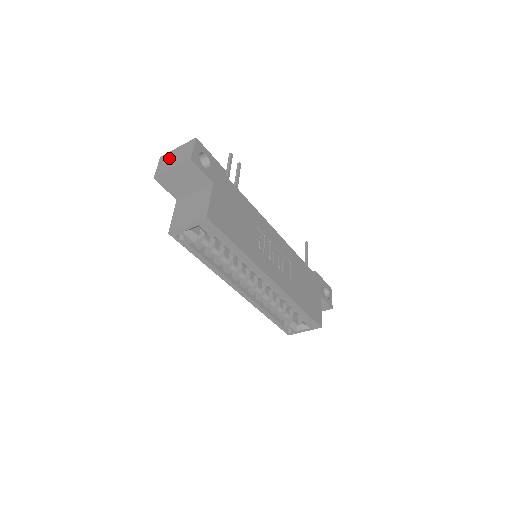
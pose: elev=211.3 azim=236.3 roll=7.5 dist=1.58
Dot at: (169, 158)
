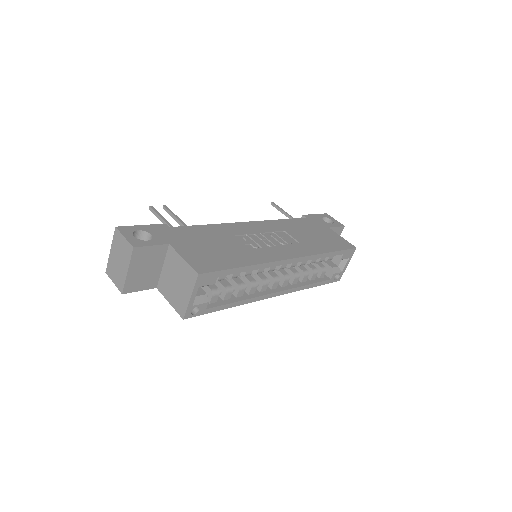
Dot at: (114, 266)
